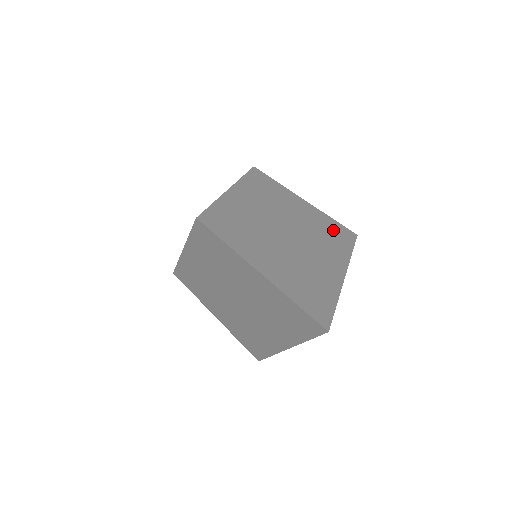
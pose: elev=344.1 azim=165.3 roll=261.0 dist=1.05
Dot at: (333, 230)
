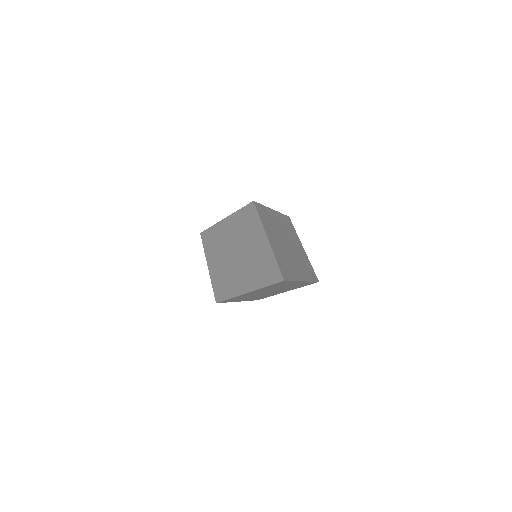
Dot at: (309, 268)
